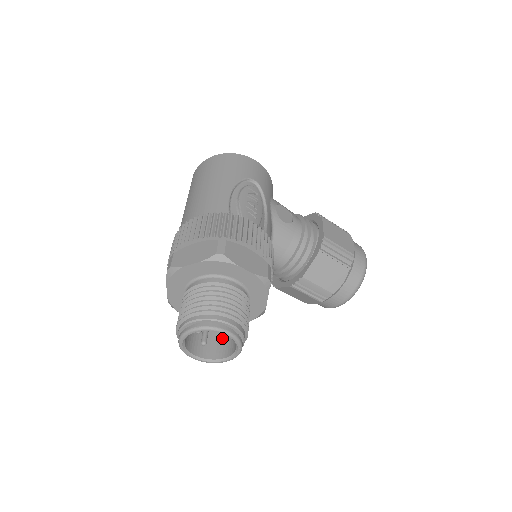
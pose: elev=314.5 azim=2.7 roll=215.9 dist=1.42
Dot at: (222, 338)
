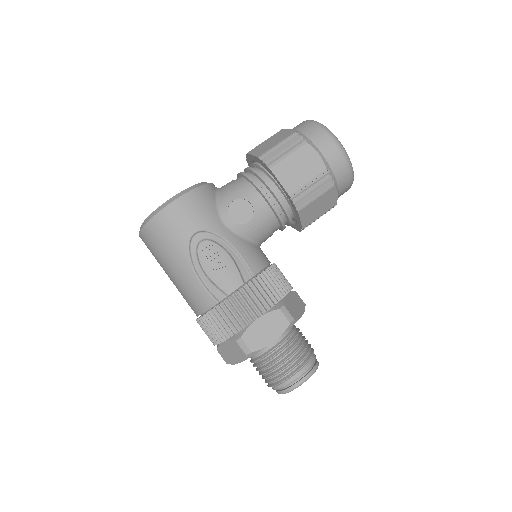
Dot at: occluded
